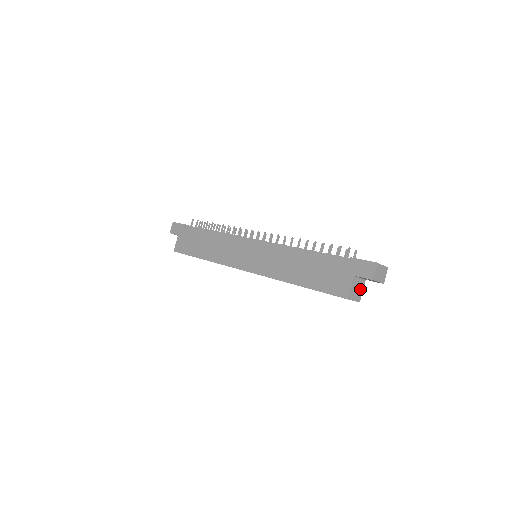
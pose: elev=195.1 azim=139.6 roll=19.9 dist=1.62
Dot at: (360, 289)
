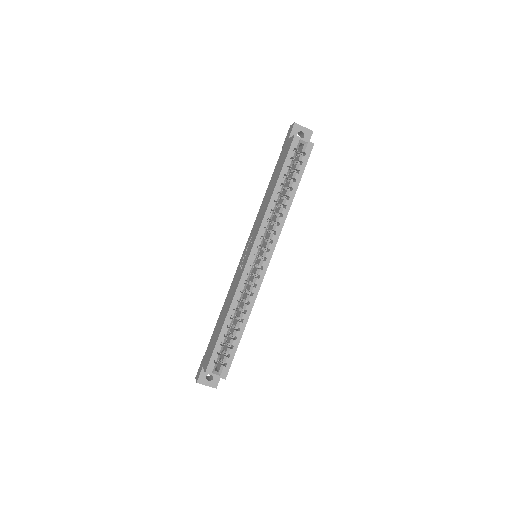
Dot at: occluded
